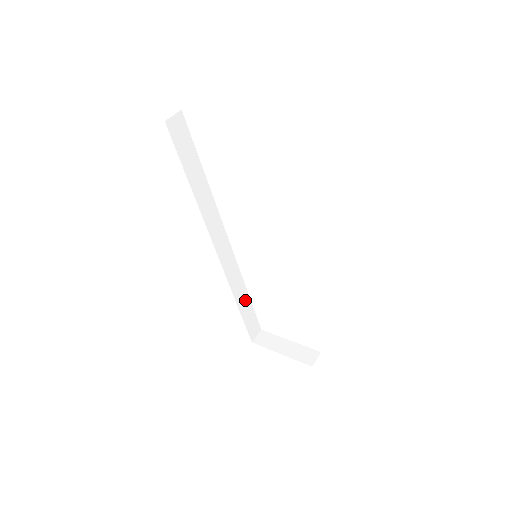
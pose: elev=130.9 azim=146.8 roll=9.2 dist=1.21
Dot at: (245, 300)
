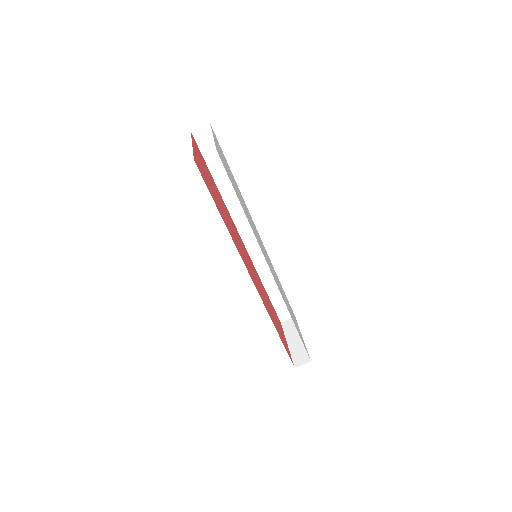
Dot at: (276, 286)
